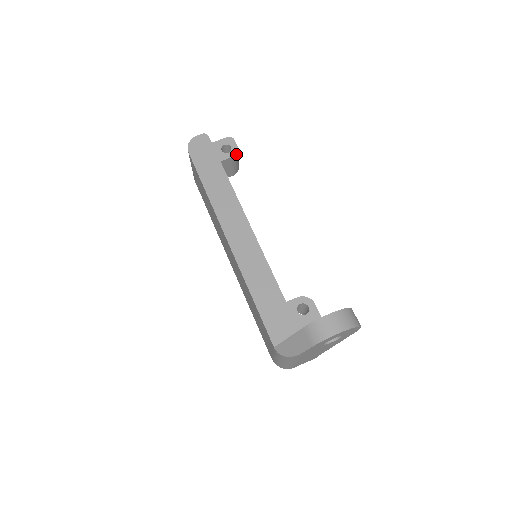
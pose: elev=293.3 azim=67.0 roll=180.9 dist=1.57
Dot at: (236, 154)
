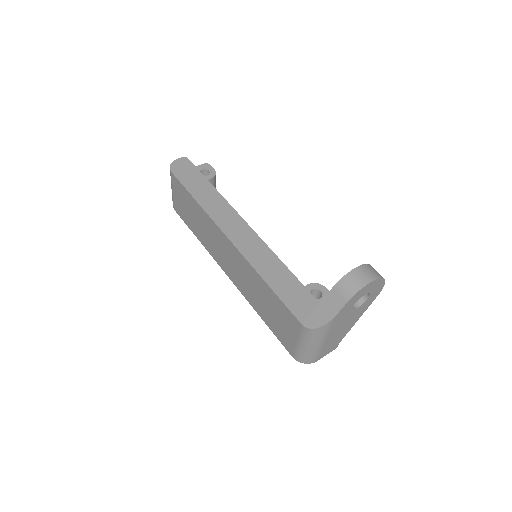
Dot at: (215, 176)
